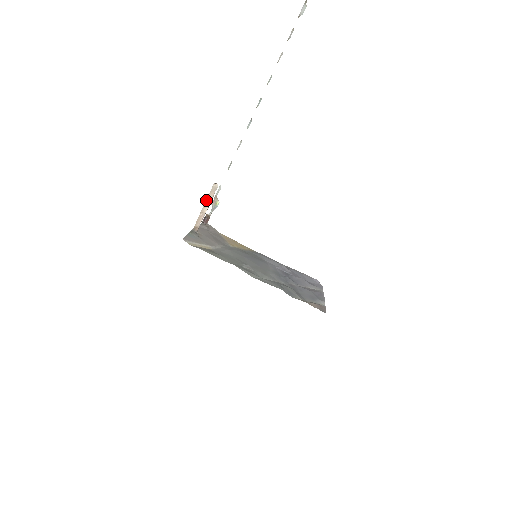
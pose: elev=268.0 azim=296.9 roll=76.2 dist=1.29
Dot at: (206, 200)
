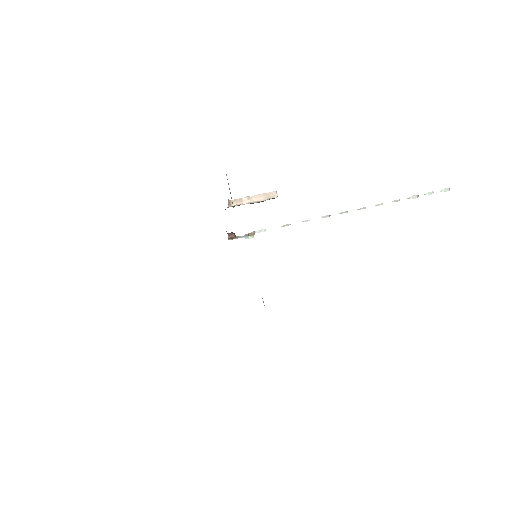
Dot at: (259, 194)
